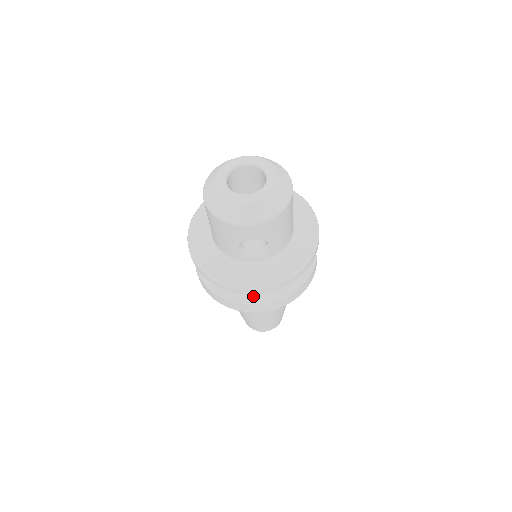
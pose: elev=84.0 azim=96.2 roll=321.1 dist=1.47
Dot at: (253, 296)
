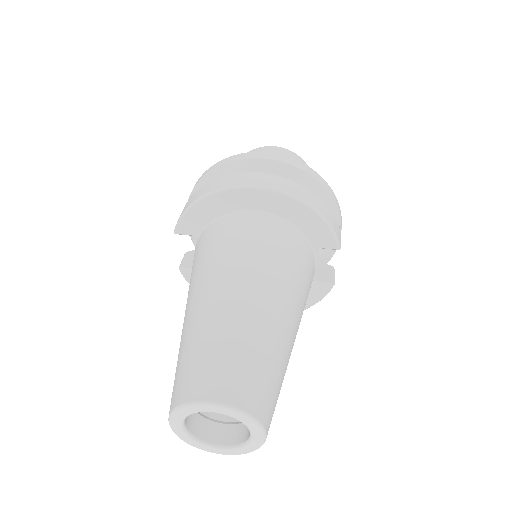
Dot at: occluded
